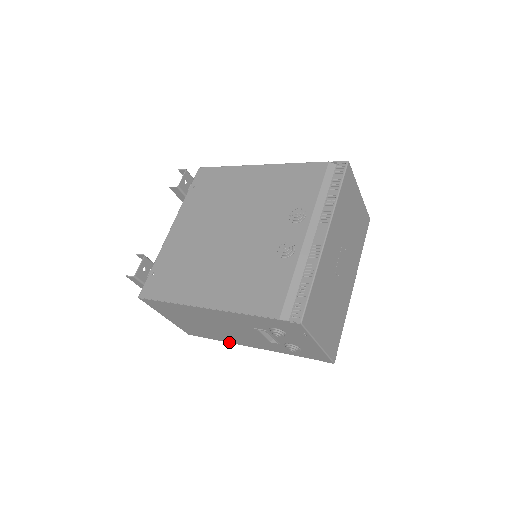
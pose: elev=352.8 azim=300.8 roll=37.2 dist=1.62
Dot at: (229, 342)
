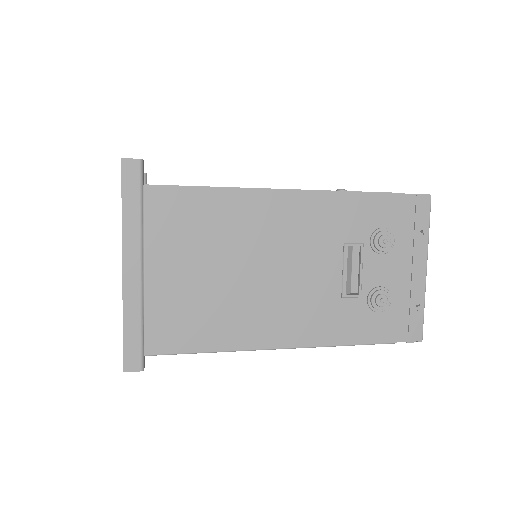
Dot at: (243, 348)
